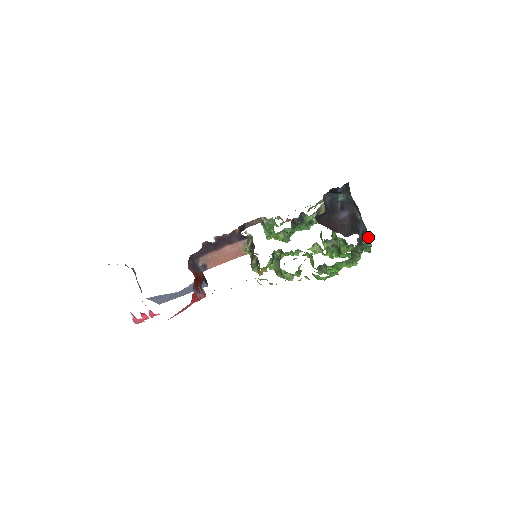
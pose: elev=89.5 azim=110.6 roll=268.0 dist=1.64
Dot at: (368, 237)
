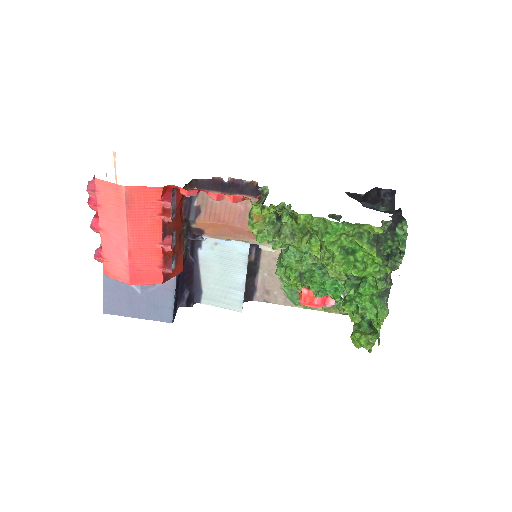
Dot at: (405, 224)
